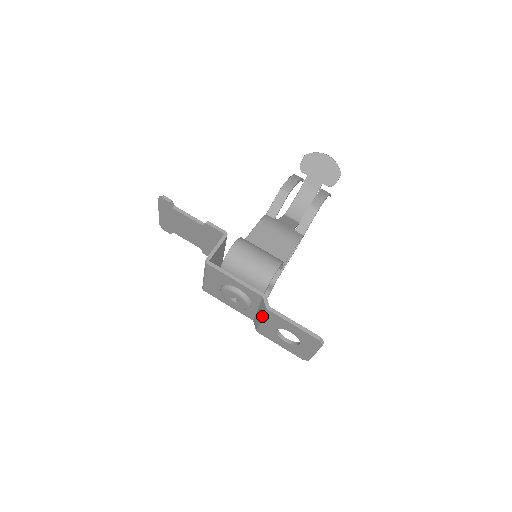
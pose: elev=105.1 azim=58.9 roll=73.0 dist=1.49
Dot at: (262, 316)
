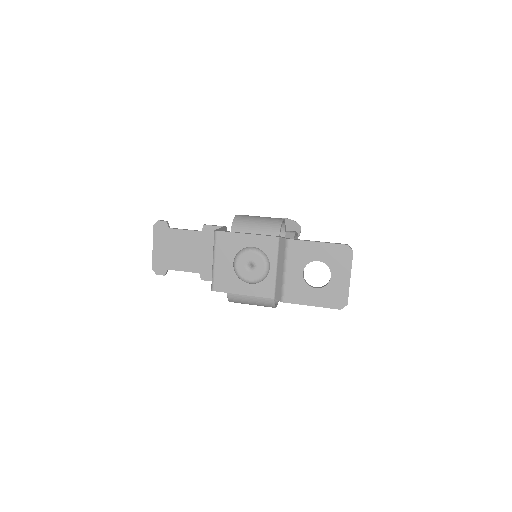
Dot at: (284, 261)
